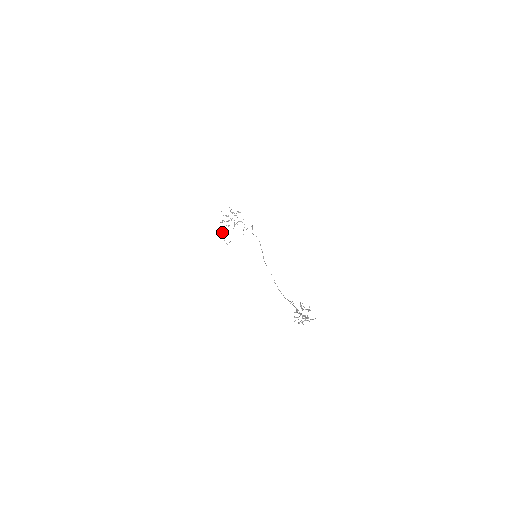
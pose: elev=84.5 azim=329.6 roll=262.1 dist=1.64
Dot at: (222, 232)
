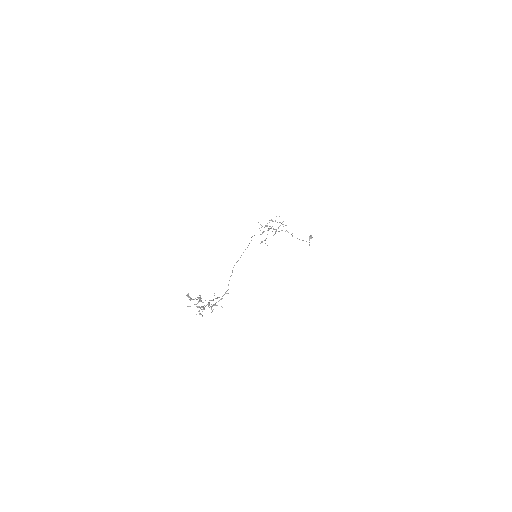
Dot at: (310, 238)
